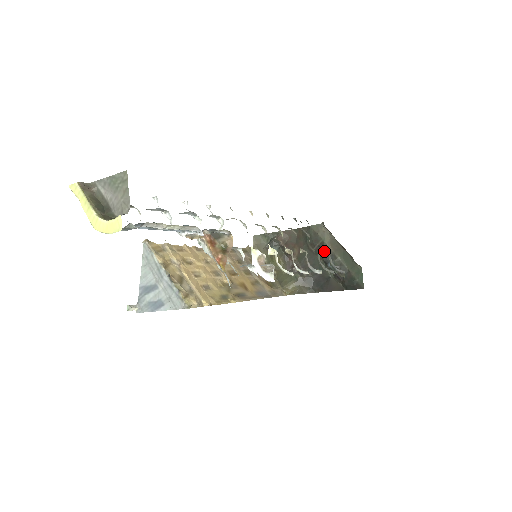
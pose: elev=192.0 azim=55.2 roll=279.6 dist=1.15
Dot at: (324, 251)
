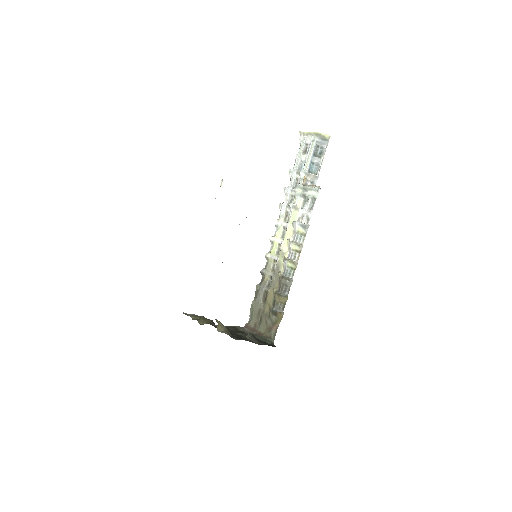
Dot at: (244, 333)
